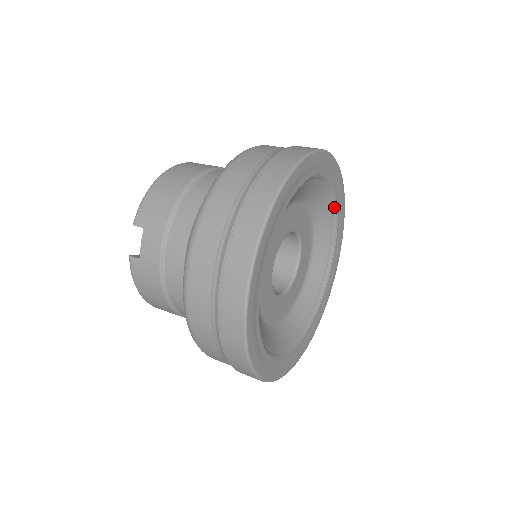
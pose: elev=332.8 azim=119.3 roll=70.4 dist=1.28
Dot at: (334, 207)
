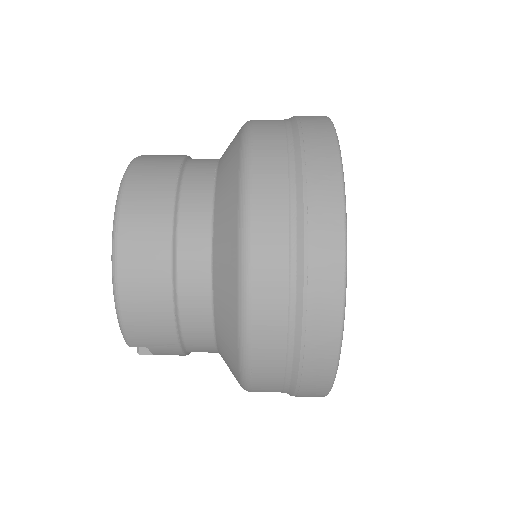
Dot at: occluded
